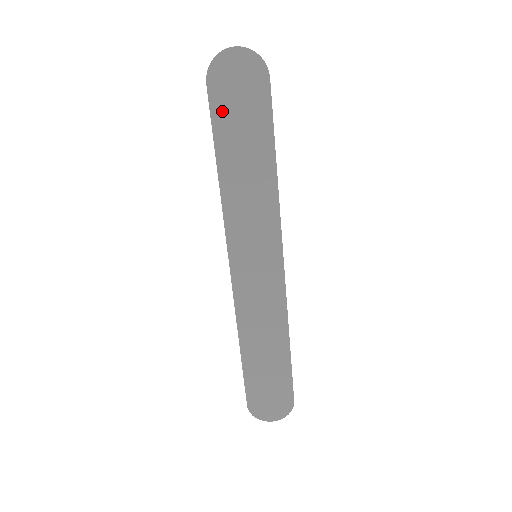
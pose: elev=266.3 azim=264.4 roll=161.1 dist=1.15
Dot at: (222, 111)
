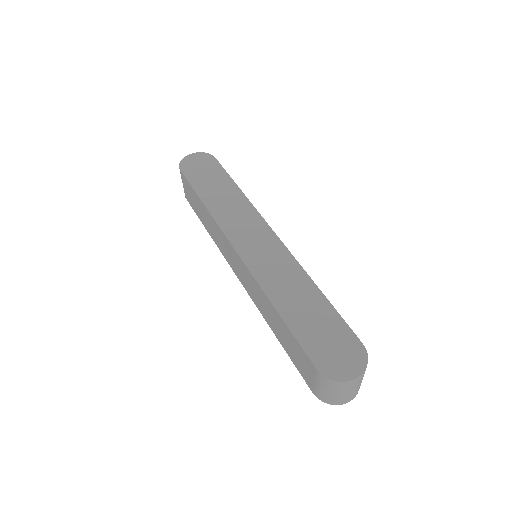
Dot at: (193, 176)
